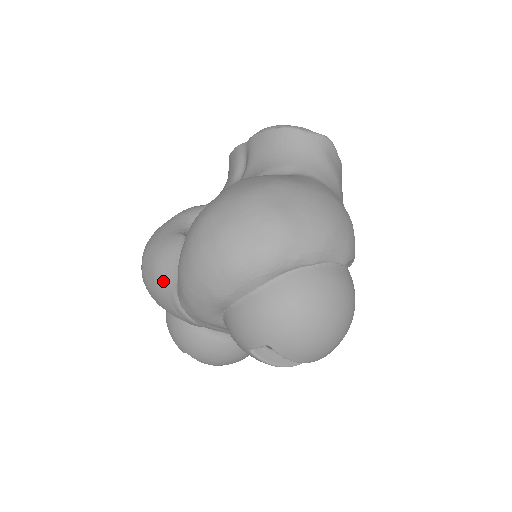
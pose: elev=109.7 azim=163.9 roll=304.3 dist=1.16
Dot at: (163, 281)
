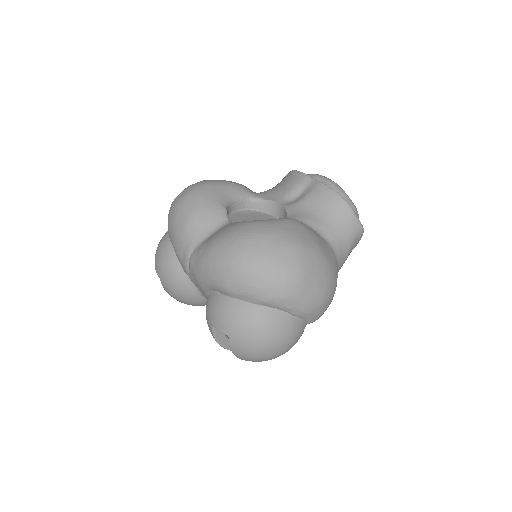
Dot at: (190, 231)
